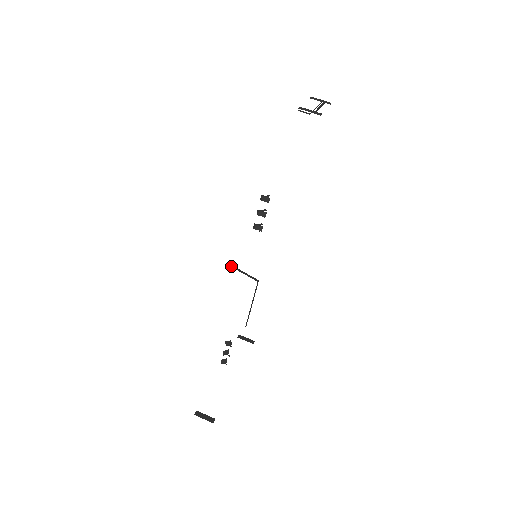
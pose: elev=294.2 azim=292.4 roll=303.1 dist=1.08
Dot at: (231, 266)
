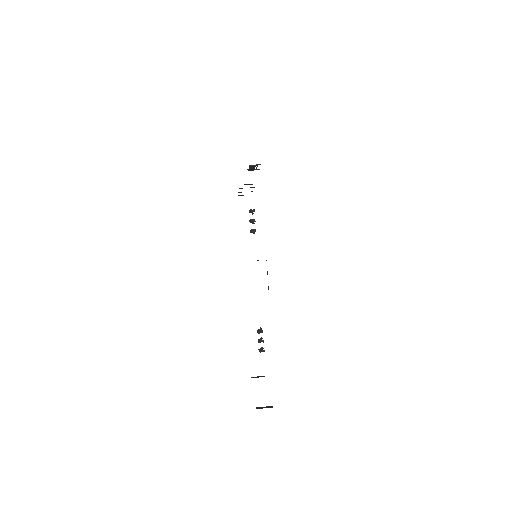
Dot at: occluded
